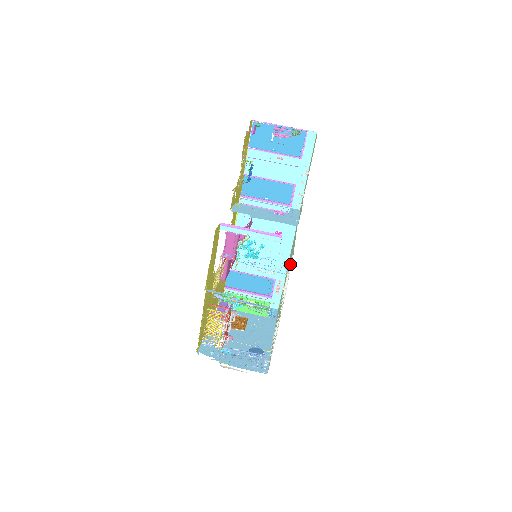
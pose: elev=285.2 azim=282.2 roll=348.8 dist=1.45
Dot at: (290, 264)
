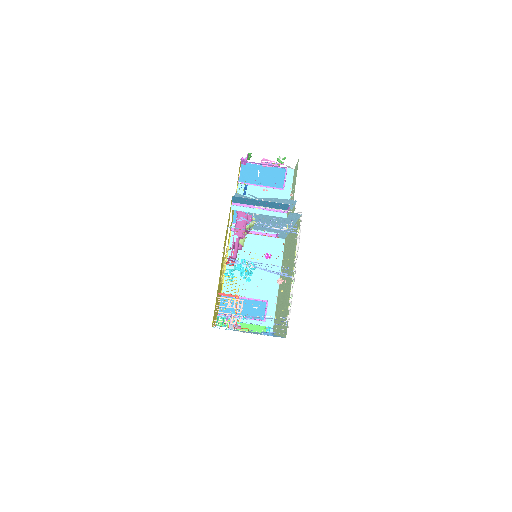
Dot at: (294, 242)
